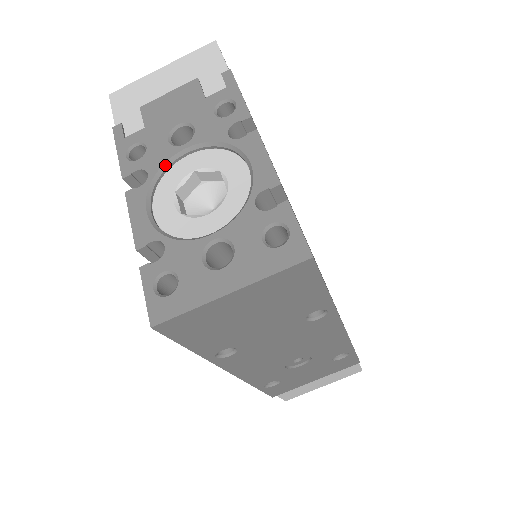
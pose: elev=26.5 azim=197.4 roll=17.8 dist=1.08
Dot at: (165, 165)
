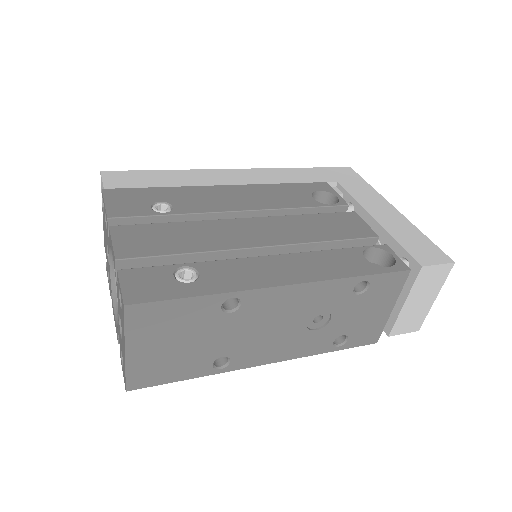
Dot at: (111, 279)
